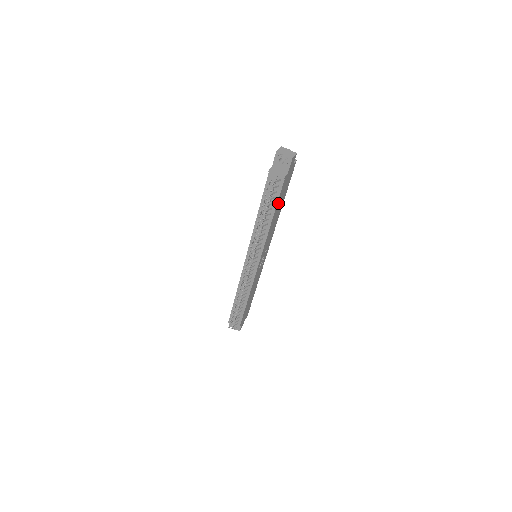
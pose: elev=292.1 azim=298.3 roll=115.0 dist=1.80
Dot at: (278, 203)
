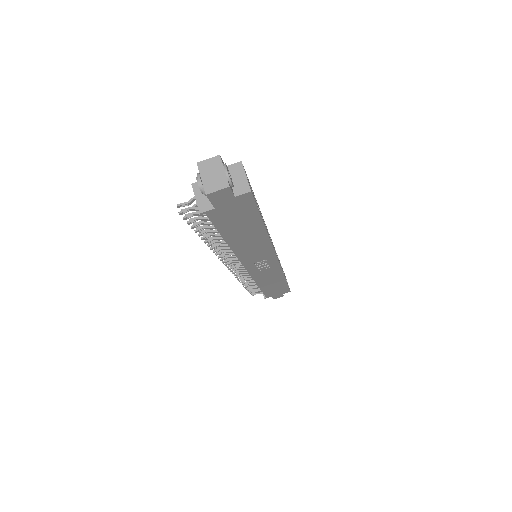
Dot at: (229, 231)
